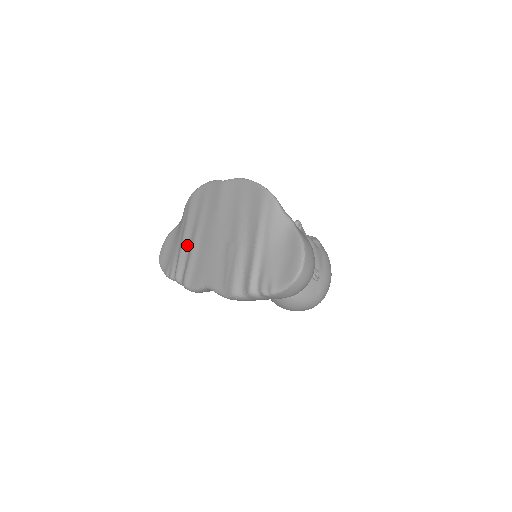
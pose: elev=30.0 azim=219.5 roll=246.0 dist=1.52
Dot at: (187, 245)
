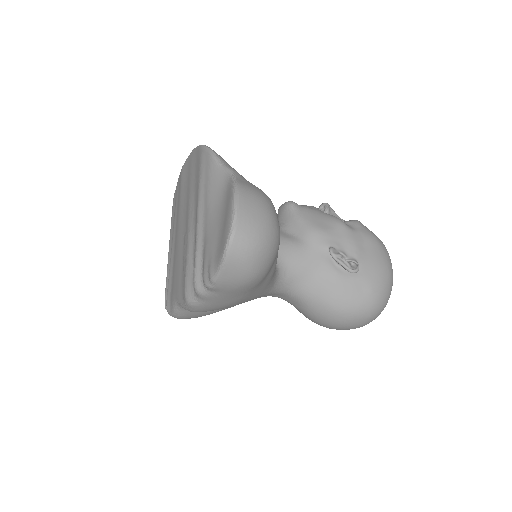
Dot at: occluded
